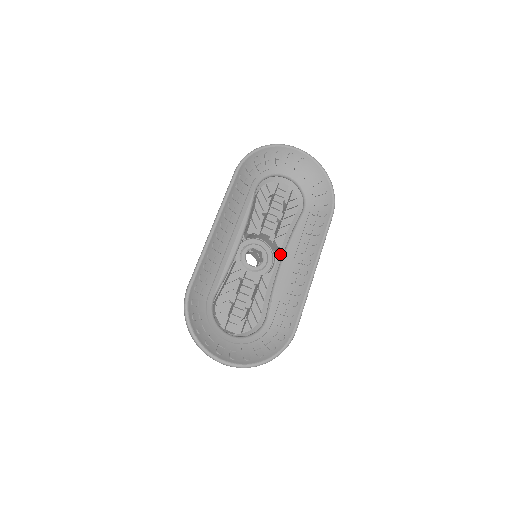
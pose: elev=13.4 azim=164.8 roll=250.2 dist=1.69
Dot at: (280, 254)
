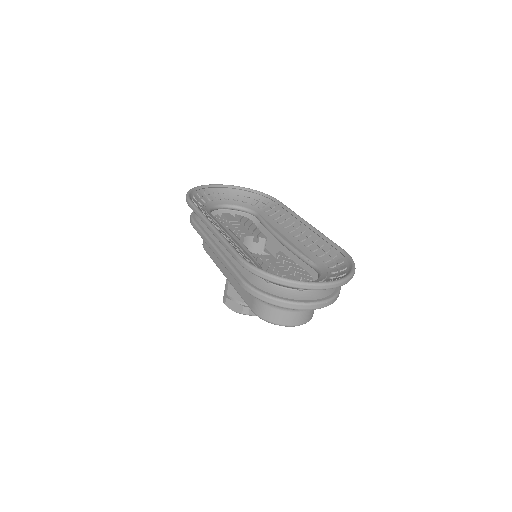
Dot at: (270, 251)
